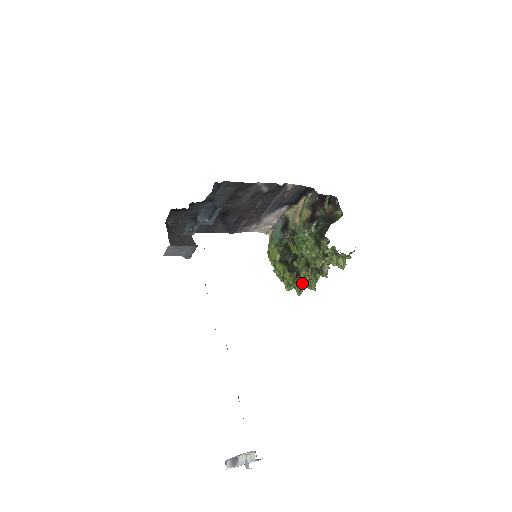
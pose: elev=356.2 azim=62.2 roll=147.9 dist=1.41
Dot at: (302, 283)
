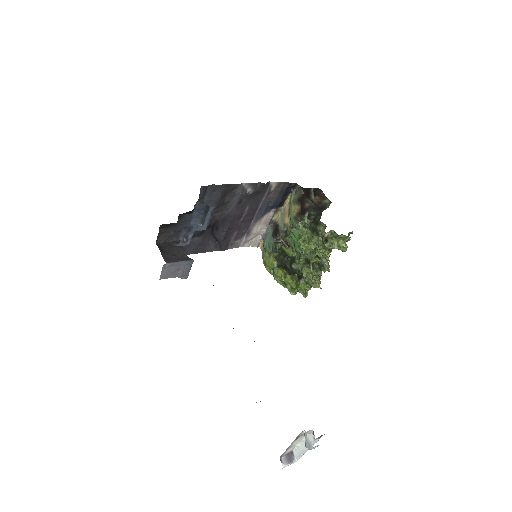
Dot at: (305, 284)
